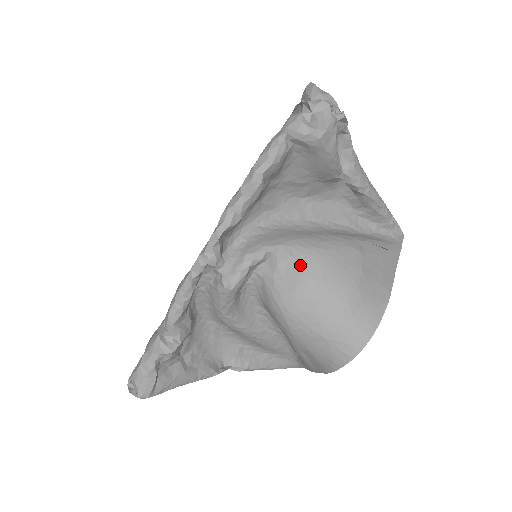
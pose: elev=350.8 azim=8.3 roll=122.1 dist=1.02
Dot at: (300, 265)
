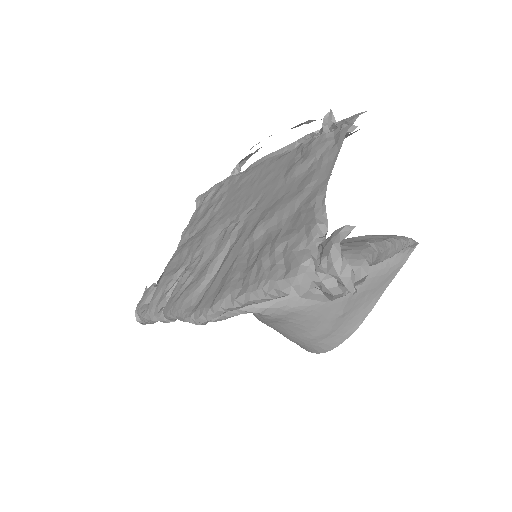
Dot at: (283, 317)
